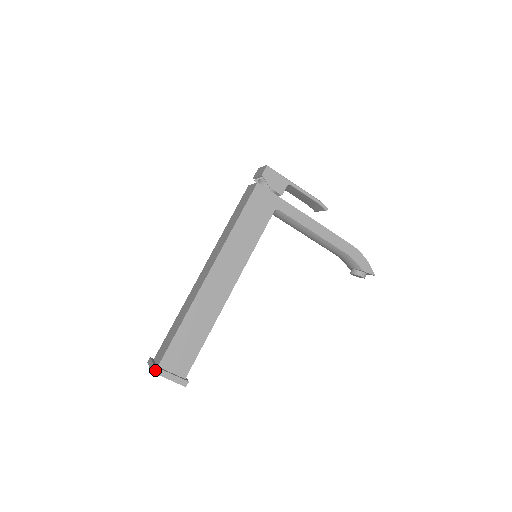
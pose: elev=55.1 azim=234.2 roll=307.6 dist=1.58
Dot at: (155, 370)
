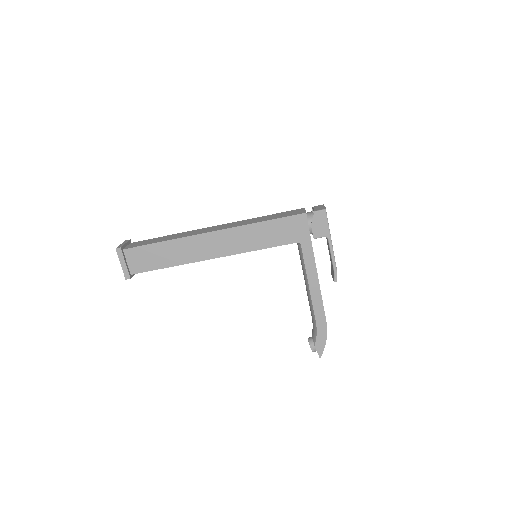
Dot at: (119, 249)
